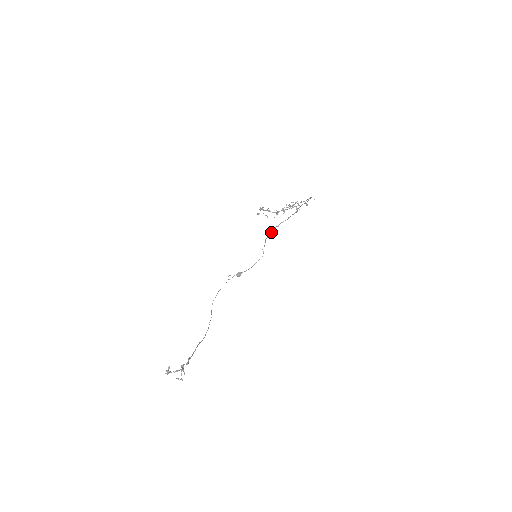
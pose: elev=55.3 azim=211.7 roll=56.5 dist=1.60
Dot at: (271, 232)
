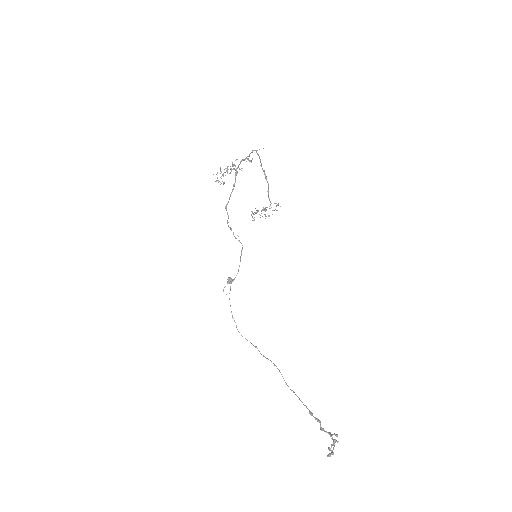
Dot at: (227, 214)
